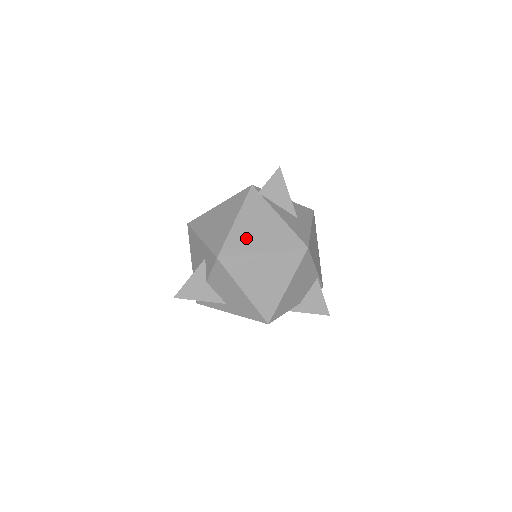
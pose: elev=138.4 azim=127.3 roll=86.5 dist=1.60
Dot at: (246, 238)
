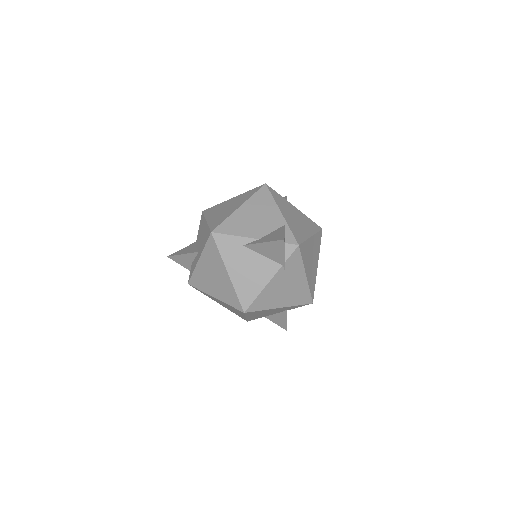
Dot at: occluded
